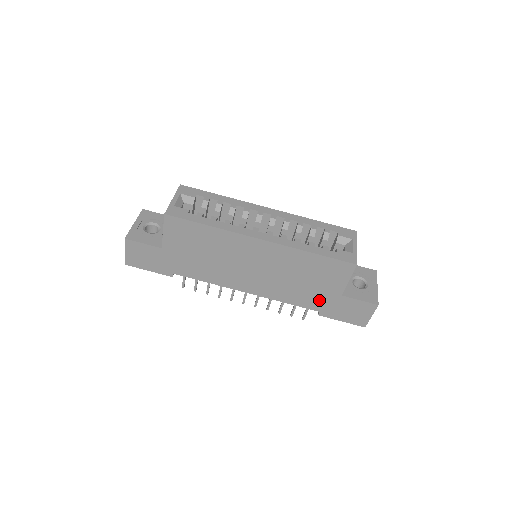
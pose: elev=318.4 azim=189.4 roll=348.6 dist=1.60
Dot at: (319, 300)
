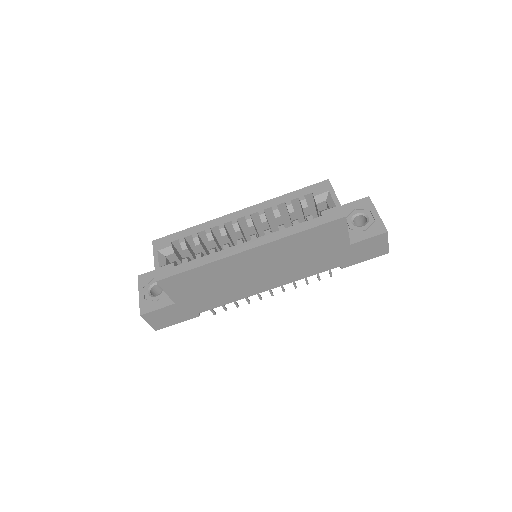
Dot at: (333, 259)
